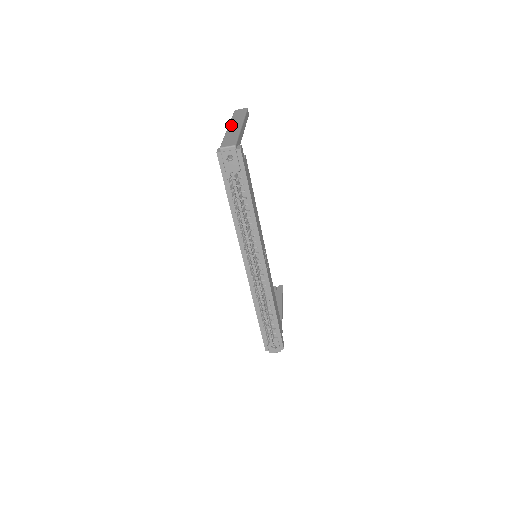
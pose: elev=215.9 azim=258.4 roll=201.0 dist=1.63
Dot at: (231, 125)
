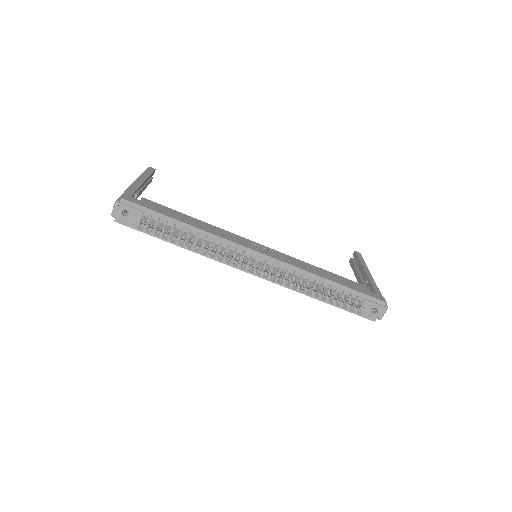
Dot at: occluded
